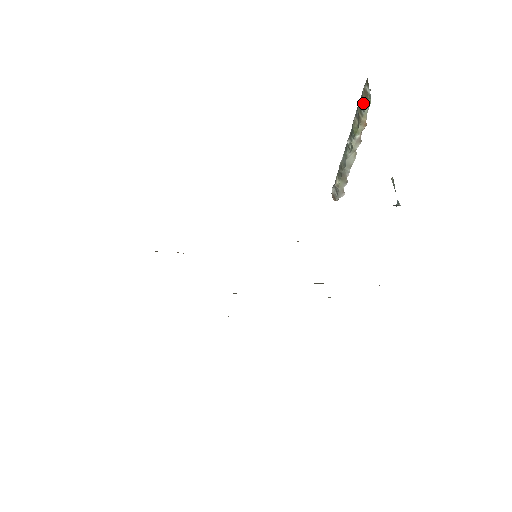
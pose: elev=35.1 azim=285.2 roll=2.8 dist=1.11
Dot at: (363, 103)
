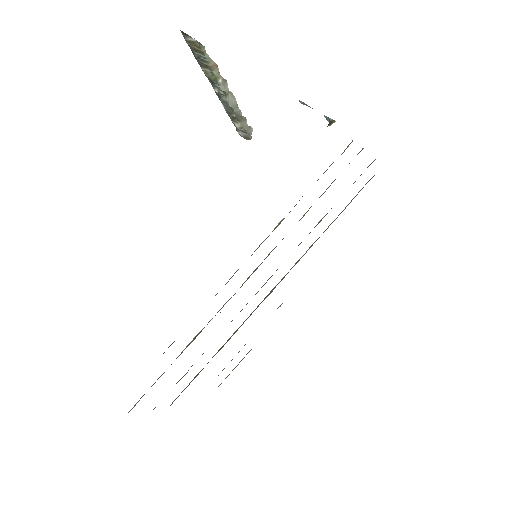
Dot at: (198, 53)
